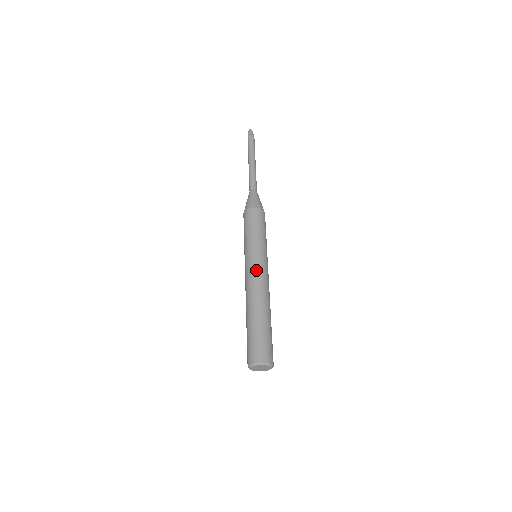
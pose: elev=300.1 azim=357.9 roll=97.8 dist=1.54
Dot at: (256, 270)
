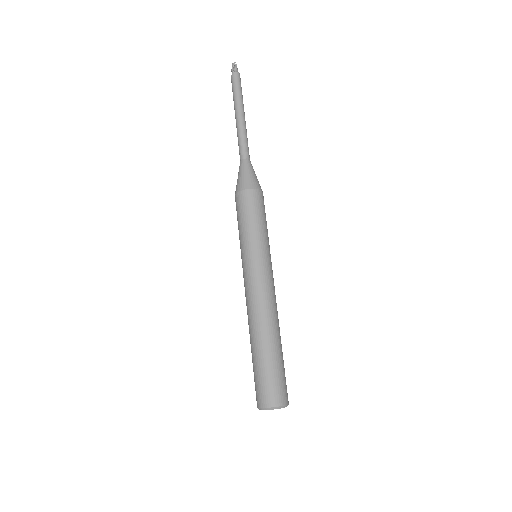
Dot at: (263, 281)
